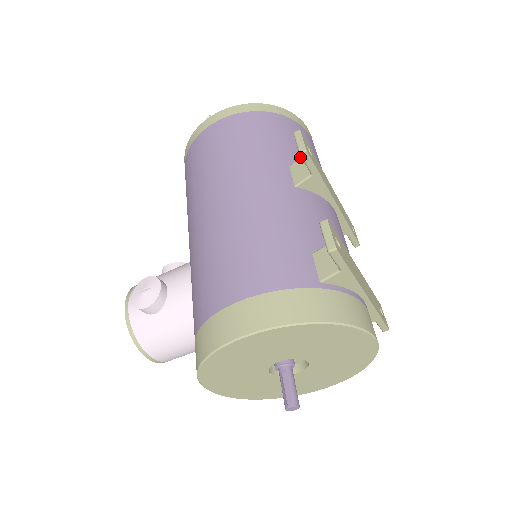
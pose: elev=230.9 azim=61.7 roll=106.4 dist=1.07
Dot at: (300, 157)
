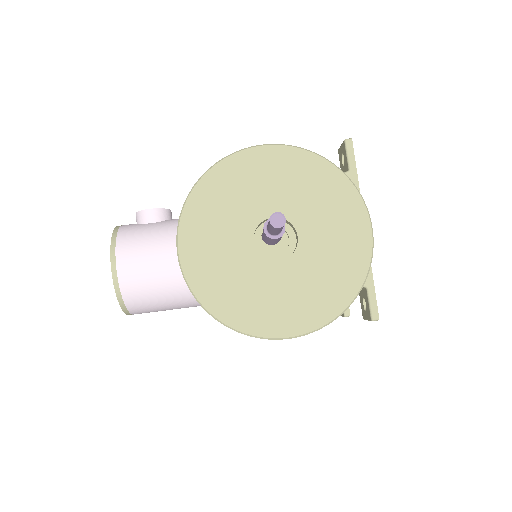
Dot at: occluded
